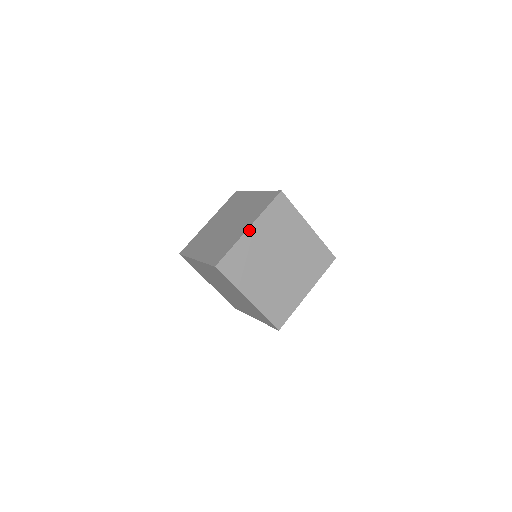
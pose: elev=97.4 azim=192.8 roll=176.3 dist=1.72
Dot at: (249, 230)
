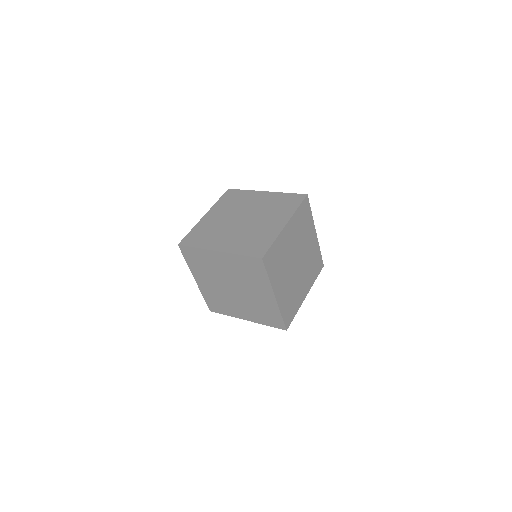
Dot at: (286, 227)
